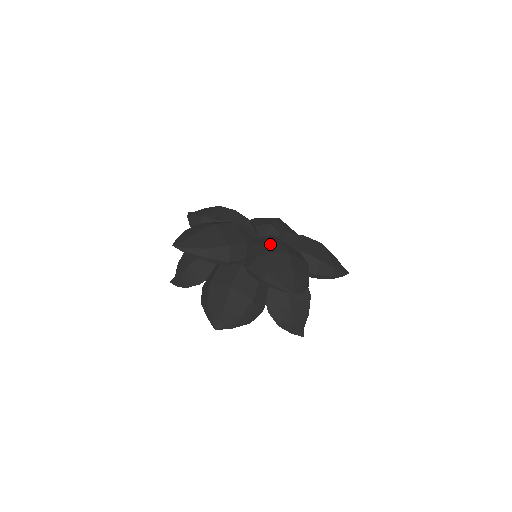
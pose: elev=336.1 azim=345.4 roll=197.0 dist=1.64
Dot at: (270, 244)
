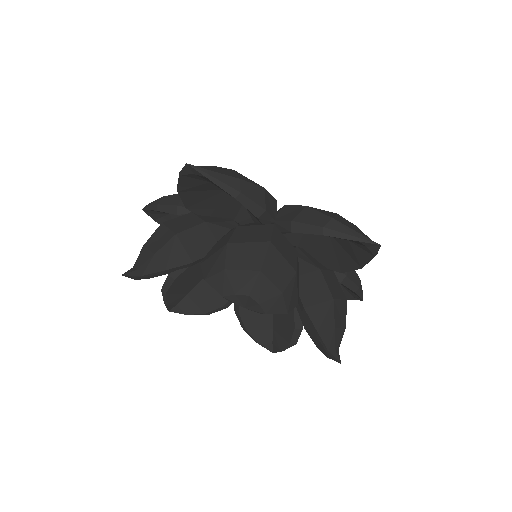
Dot at: occluded
